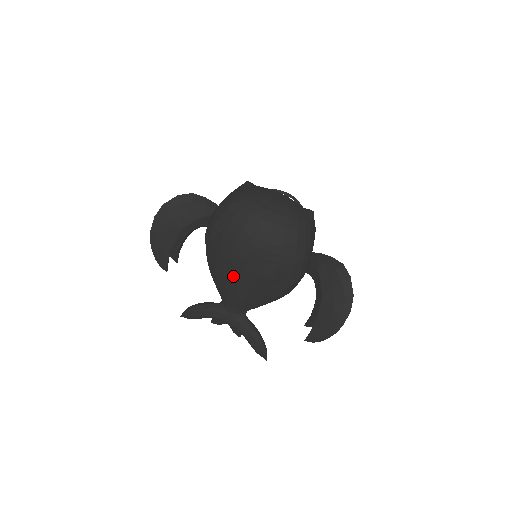
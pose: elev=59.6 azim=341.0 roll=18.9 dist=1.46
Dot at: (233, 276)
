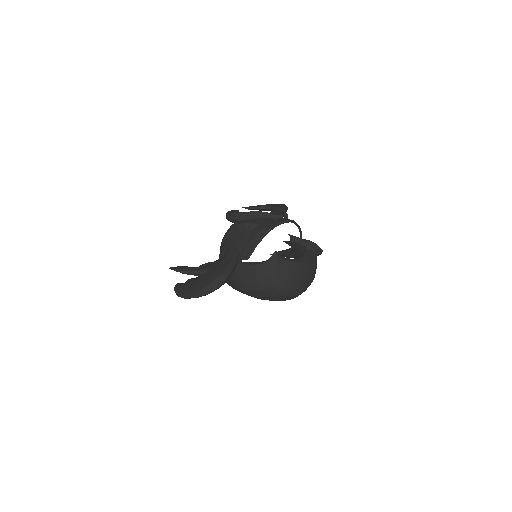
Dot at: occluded
